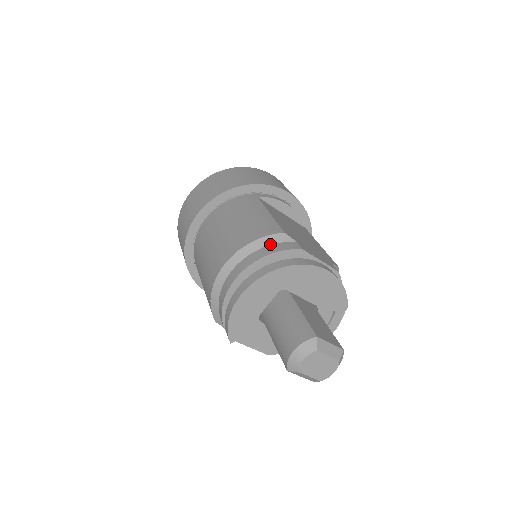
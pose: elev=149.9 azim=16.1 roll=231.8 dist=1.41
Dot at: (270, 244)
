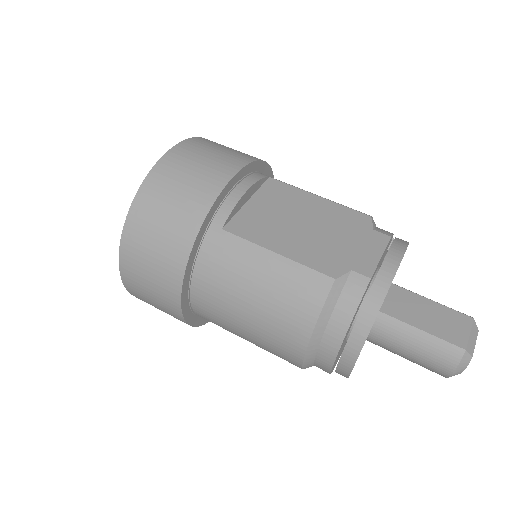
Dot at: (335, 305)
